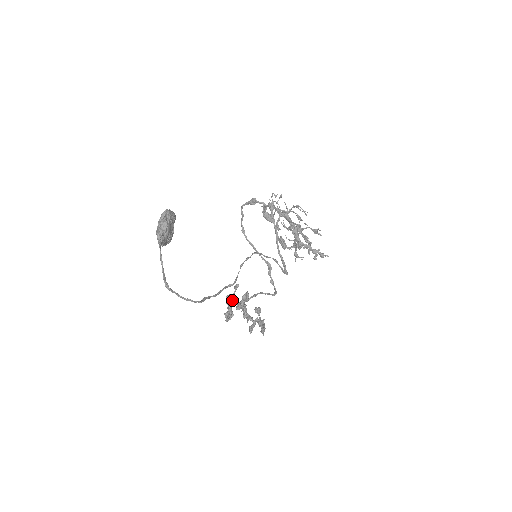
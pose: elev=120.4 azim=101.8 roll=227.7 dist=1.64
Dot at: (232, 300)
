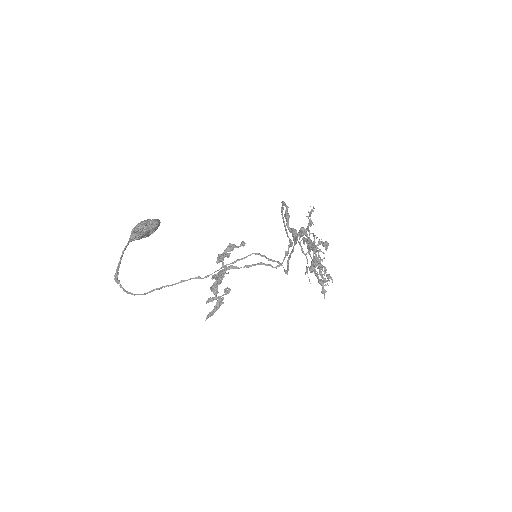
Dot at: (232, 250)
